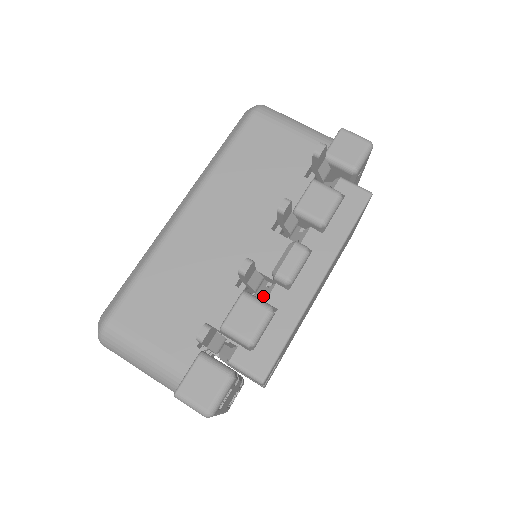
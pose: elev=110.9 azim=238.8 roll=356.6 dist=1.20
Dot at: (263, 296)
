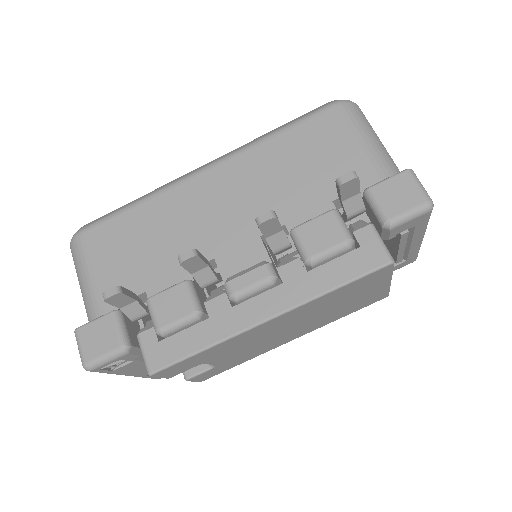
Dot at: occluded
